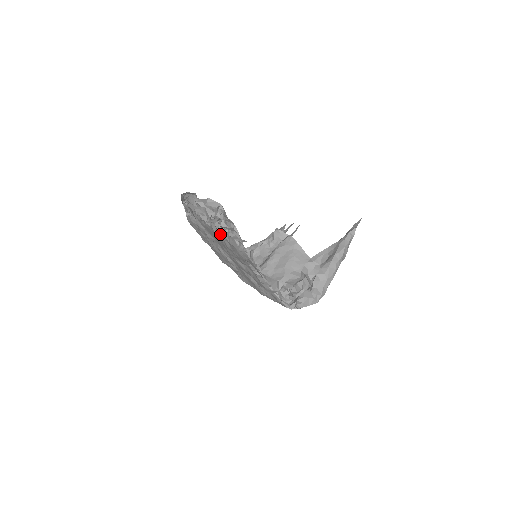
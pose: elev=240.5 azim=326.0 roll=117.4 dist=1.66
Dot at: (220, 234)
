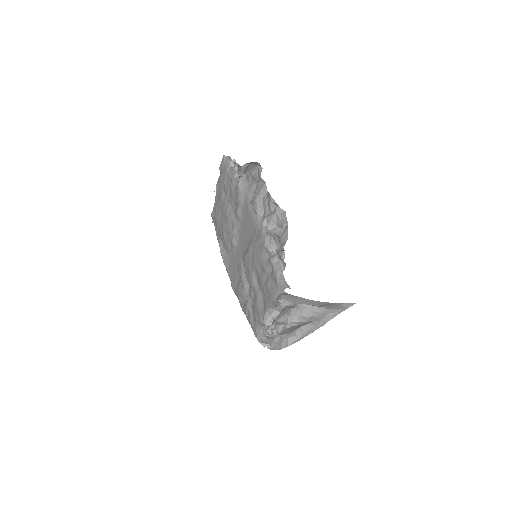
Dot at: (268, 253)
